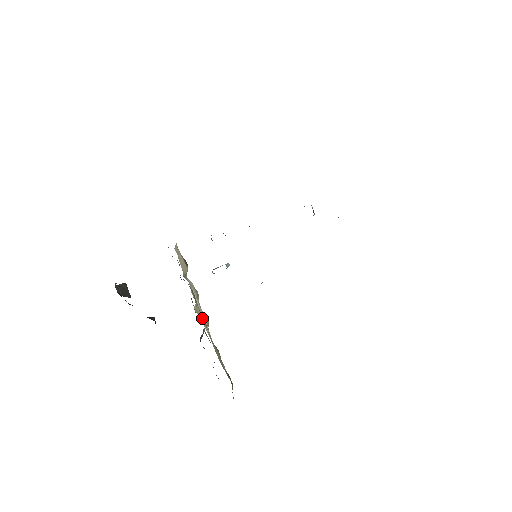
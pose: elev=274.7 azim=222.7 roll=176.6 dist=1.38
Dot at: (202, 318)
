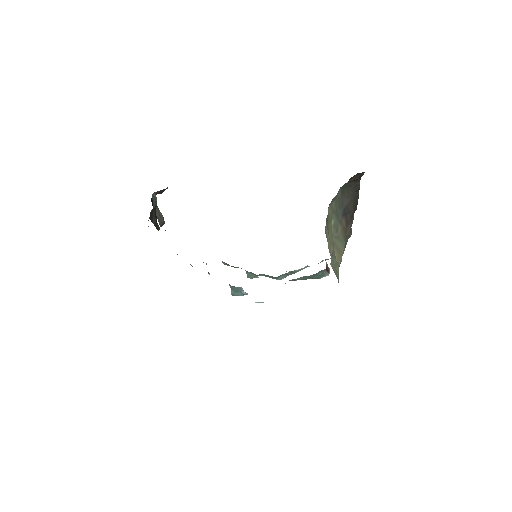
Dot at: occluded
